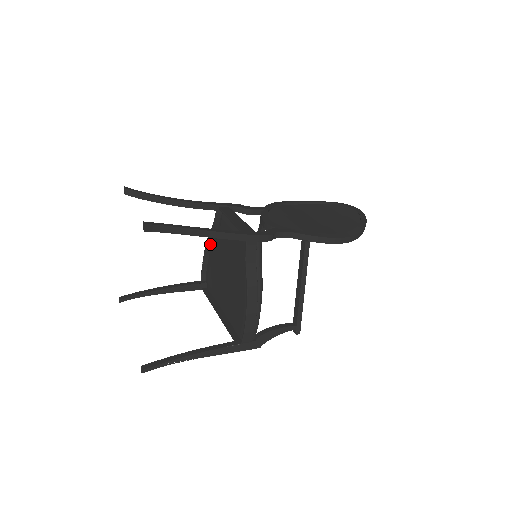
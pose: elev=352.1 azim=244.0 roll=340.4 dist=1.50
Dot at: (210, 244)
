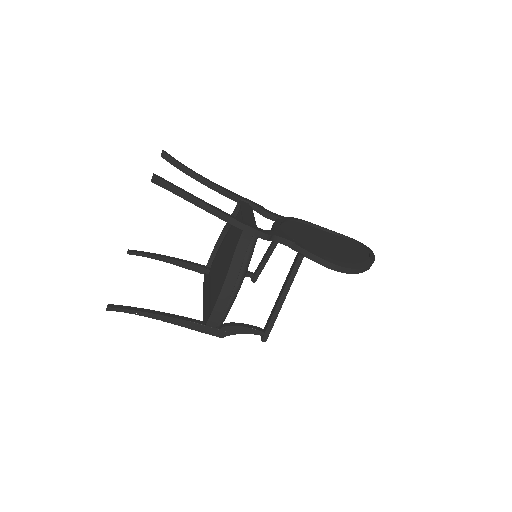
Dot at: (225, 234)
